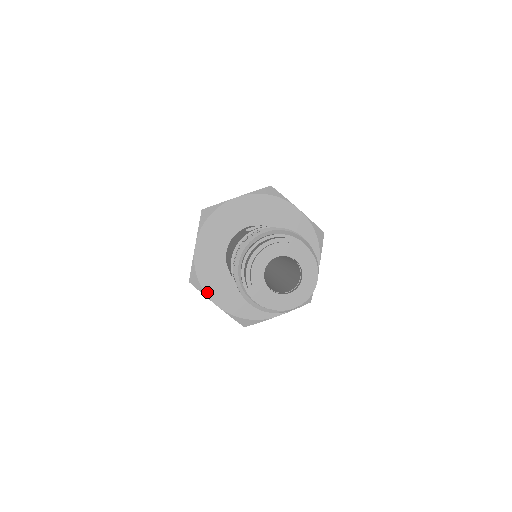
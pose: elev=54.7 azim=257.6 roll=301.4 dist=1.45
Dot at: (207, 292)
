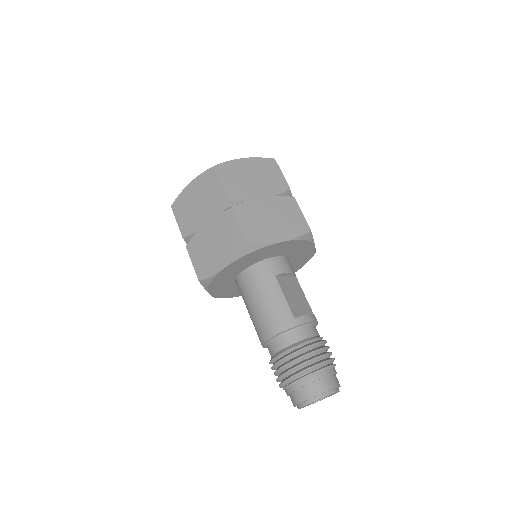
Dot at: (210, 289)
